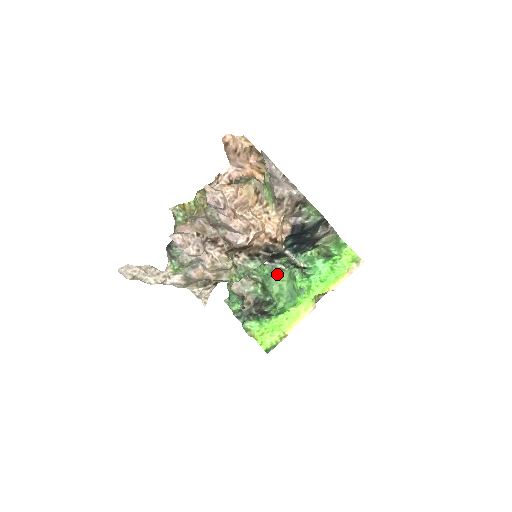
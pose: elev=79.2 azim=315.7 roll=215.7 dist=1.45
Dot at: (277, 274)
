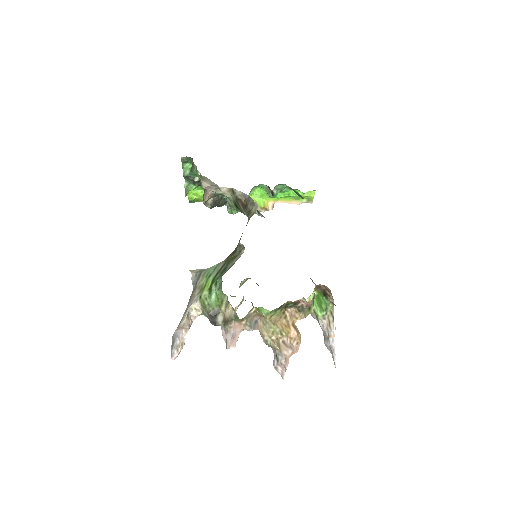
Dot at: occluded
